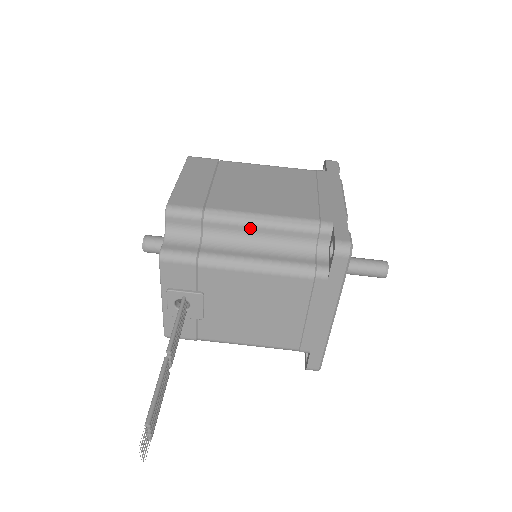
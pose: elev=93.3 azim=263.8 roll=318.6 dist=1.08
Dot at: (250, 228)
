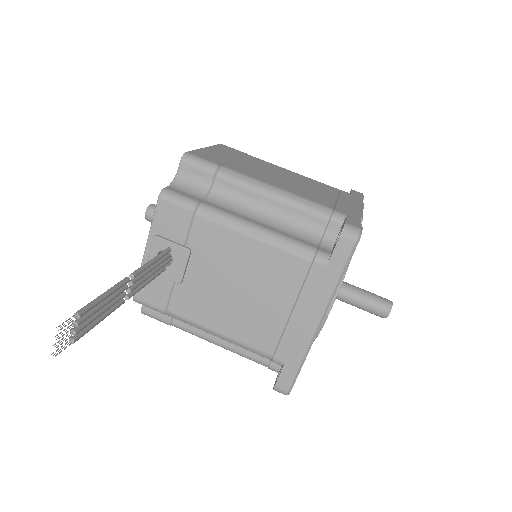
Dot at: (260, 196)
